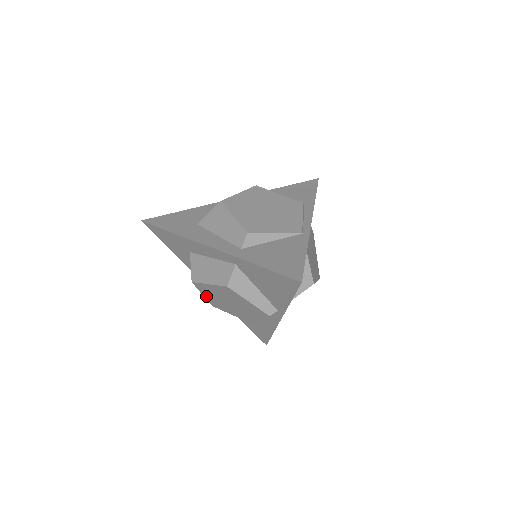
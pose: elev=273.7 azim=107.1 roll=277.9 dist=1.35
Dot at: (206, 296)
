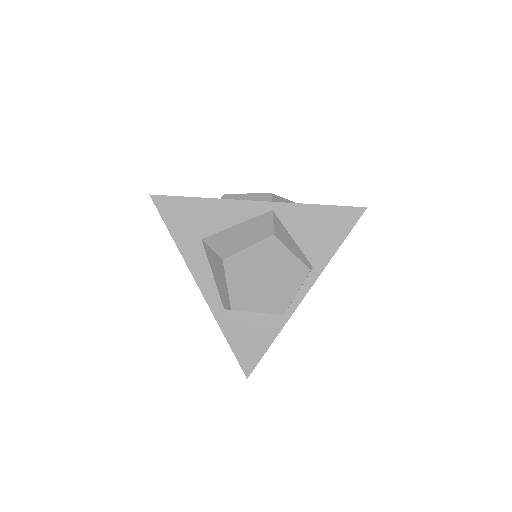
Dot at: occluded
